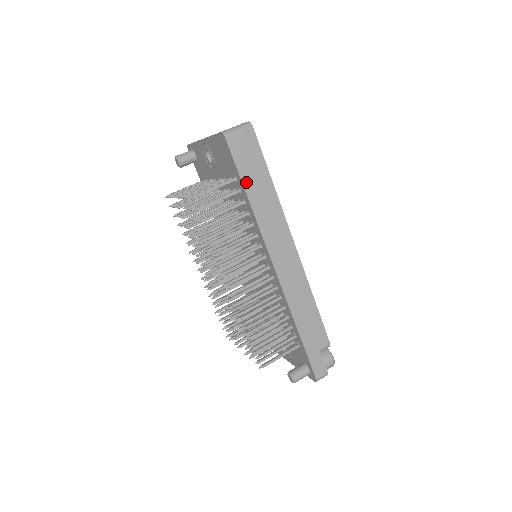
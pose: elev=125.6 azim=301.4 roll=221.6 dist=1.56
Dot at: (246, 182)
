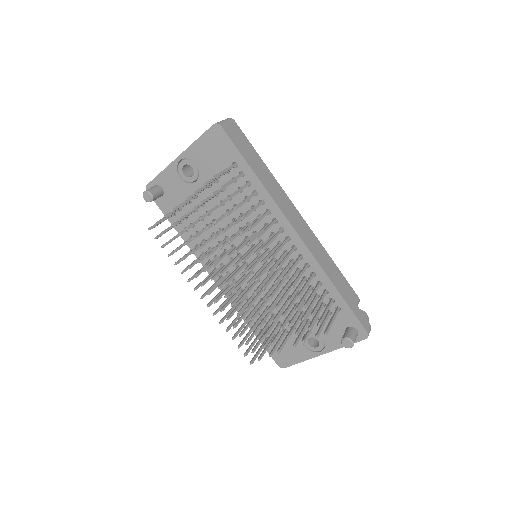
Dot at: (248, 161)
